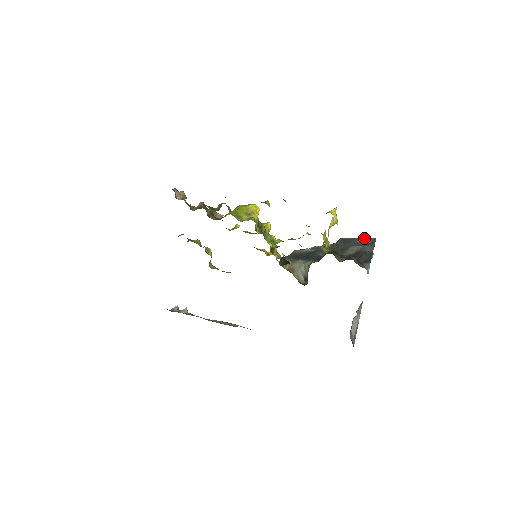
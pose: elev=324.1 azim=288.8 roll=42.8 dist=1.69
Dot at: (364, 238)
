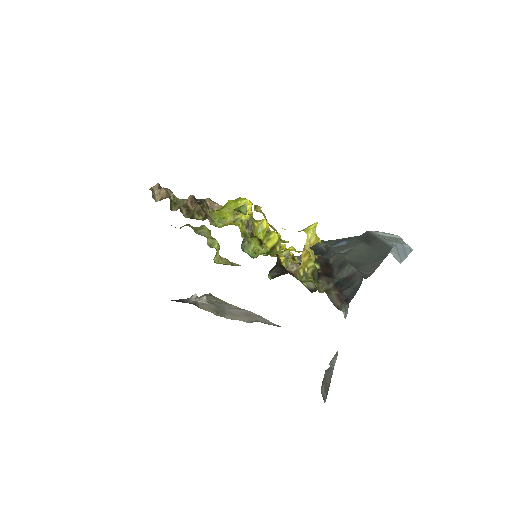
Dot at: (382, 243)
